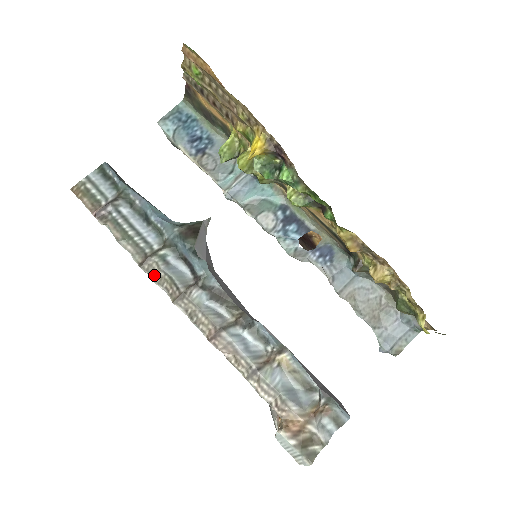
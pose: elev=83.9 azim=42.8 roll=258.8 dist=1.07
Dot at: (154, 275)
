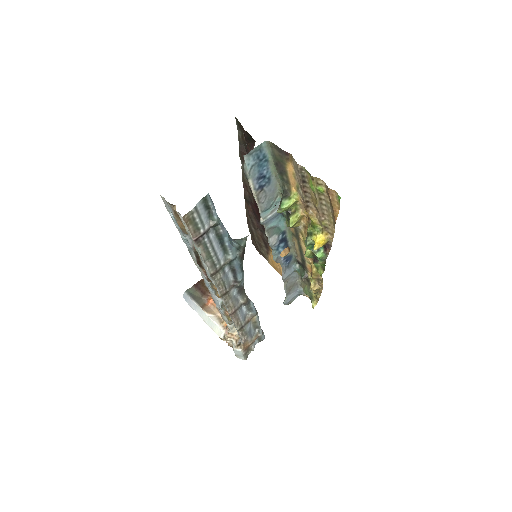
Dot at: (216, 281)
